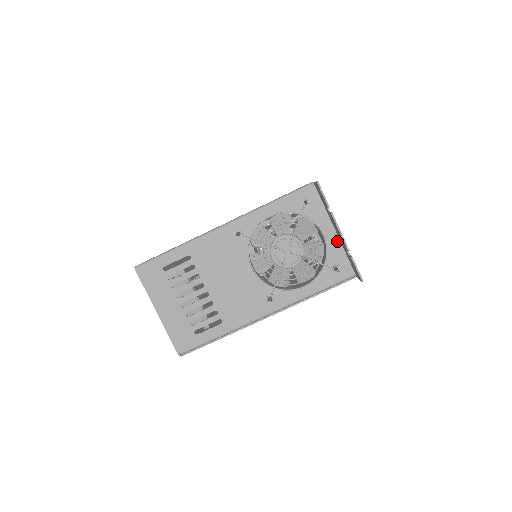
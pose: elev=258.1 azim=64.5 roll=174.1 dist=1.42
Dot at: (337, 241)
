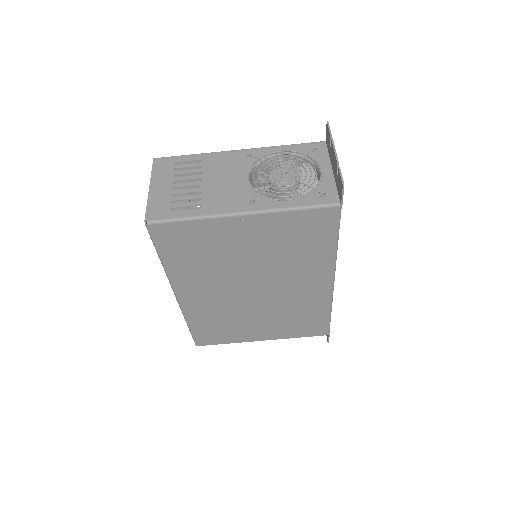
Dot at: (331, 177)
